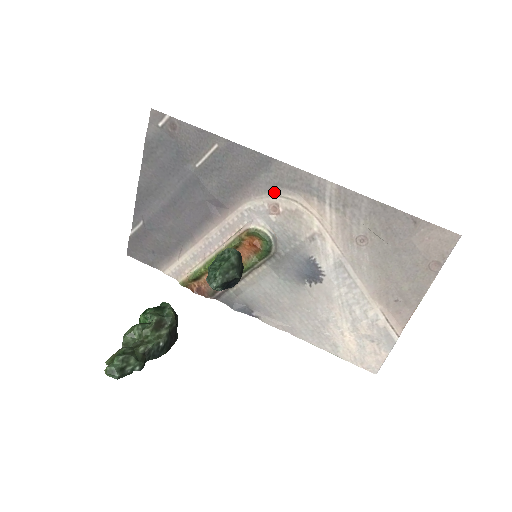
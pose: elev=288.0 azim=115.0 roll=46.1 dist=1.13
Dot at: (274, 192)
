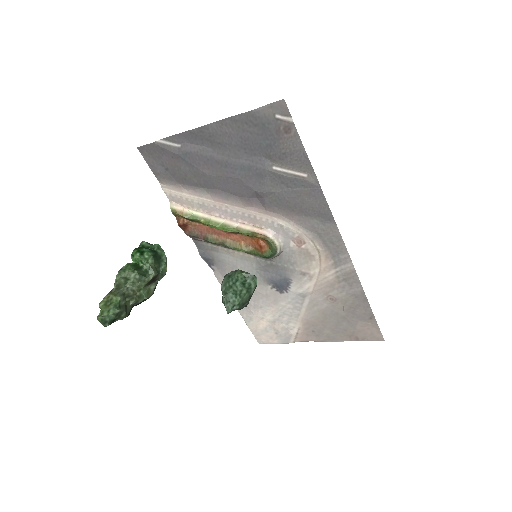
Dot at: (311, 235)
